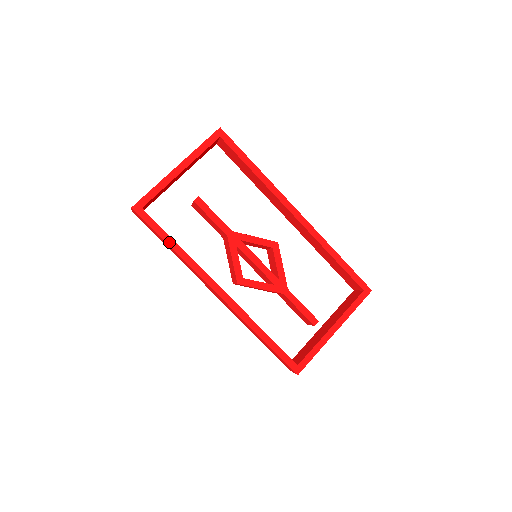
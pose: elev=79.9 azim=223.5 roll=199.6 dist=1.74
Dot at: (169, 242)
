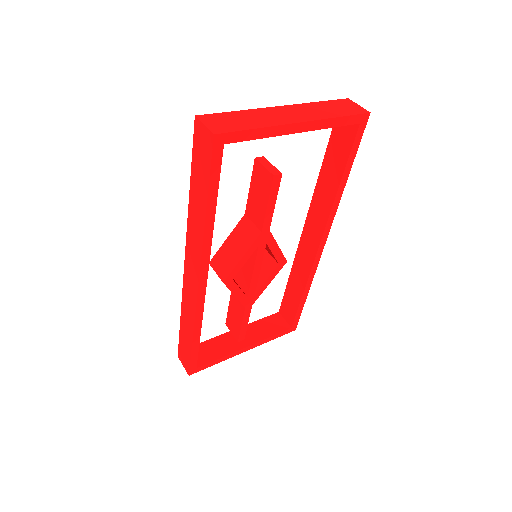
Dot at: (210, 205)
